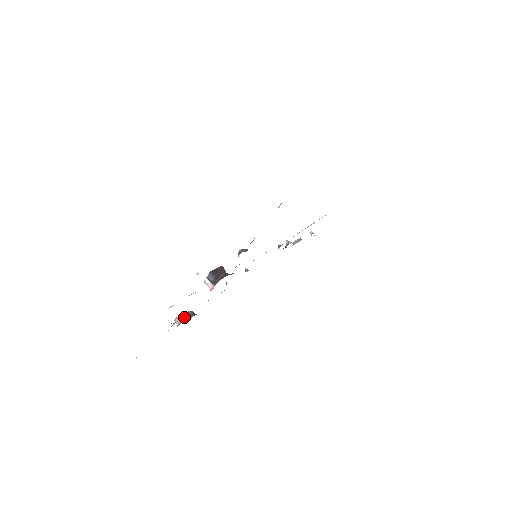
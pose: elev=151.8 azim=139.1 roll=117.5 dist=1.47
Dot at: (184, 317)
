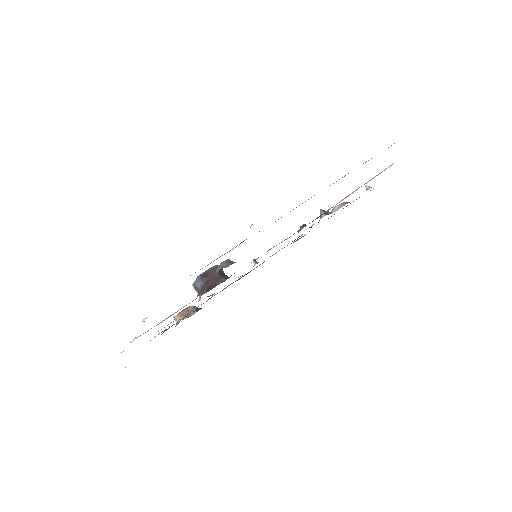
Dot at: (183, 315)
